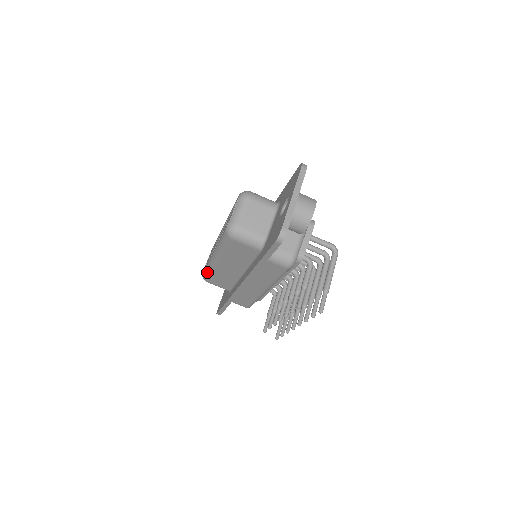
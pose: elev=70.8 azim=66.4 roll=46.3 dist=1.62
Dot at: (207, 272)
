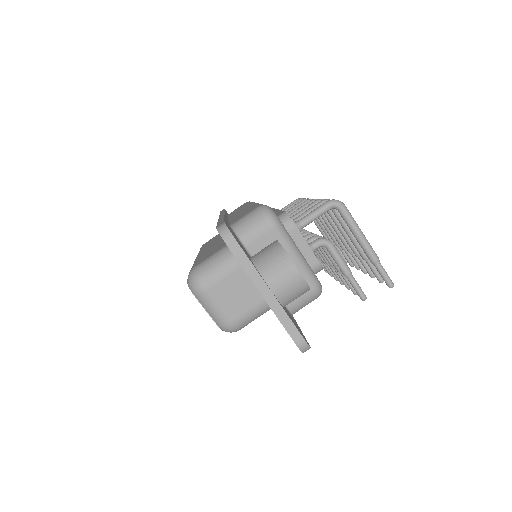
Dot at: occluded
